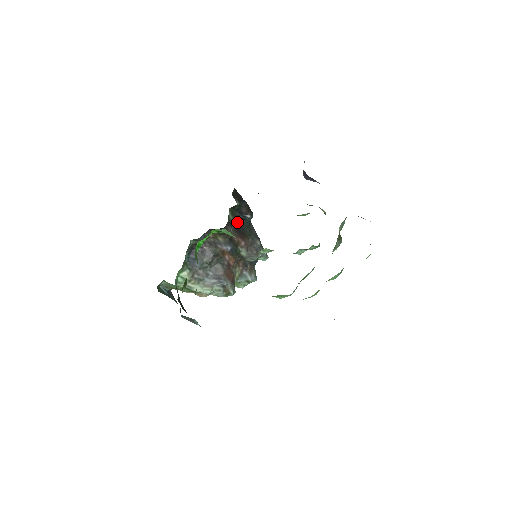
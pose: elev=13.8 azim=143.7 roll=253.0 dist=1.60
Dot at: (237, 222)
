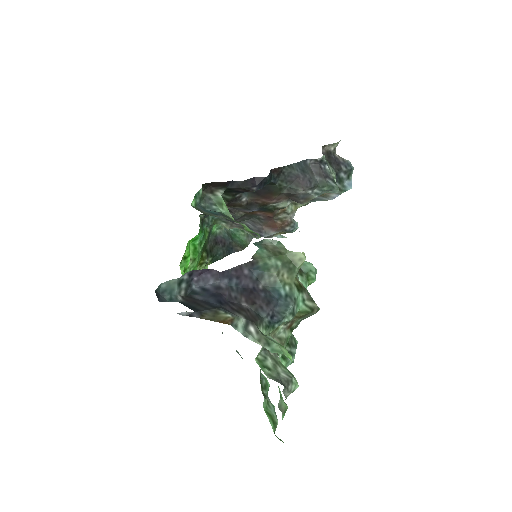
Dot at: occluded
